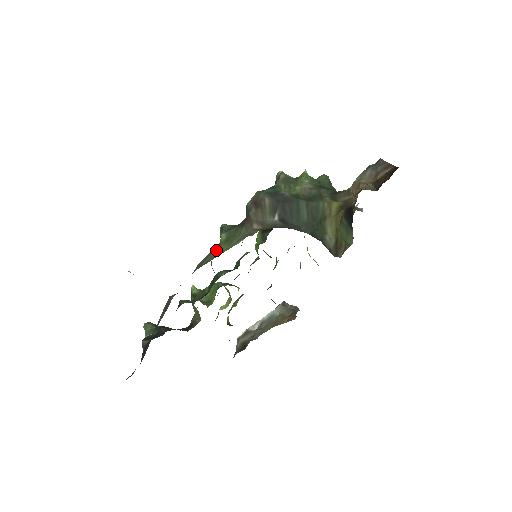
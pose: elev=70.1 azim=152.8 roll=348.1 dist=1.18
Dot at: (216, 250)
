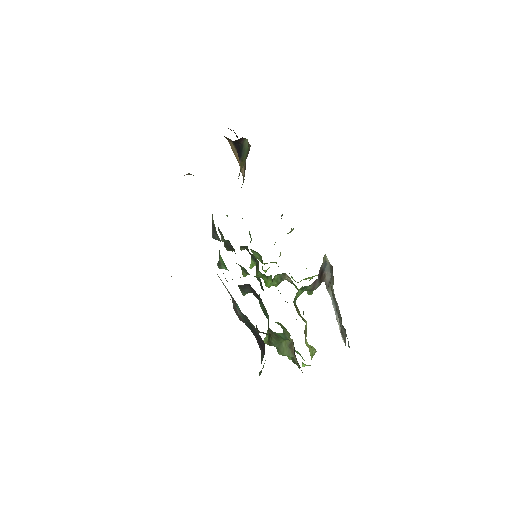
Dot at: occluded
